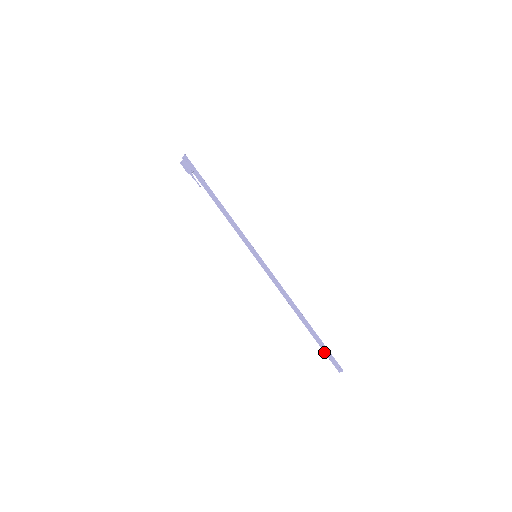
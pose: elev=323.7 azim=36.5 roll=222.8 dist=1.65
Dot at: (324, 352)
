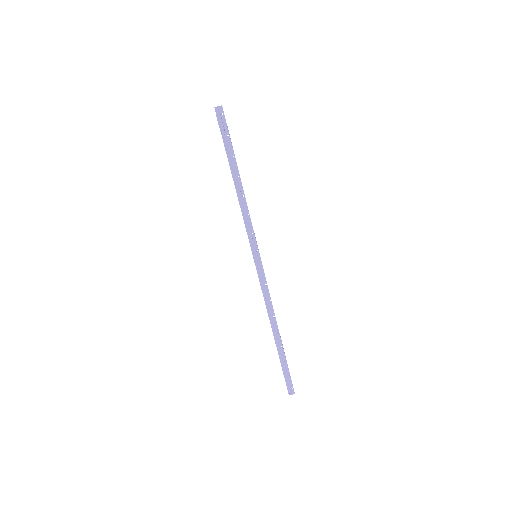
Dot at: (283, 373)
